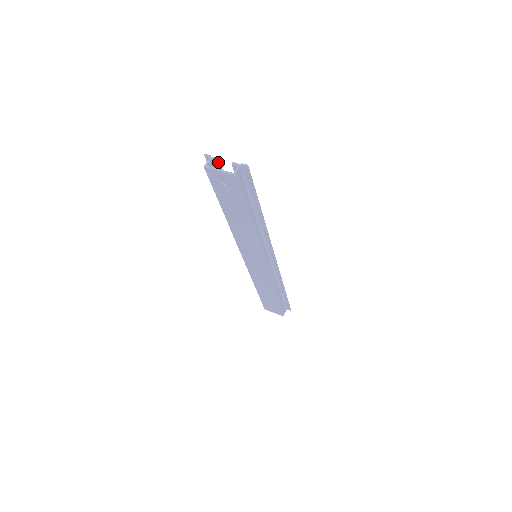
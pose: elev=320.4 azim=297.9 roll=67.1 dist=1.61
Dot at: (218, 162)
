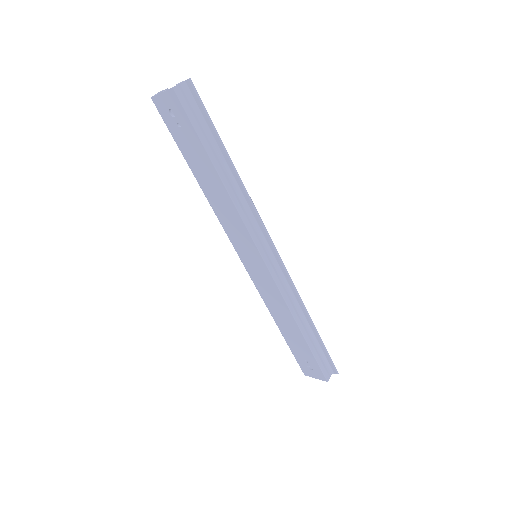
Dot at: occluded
